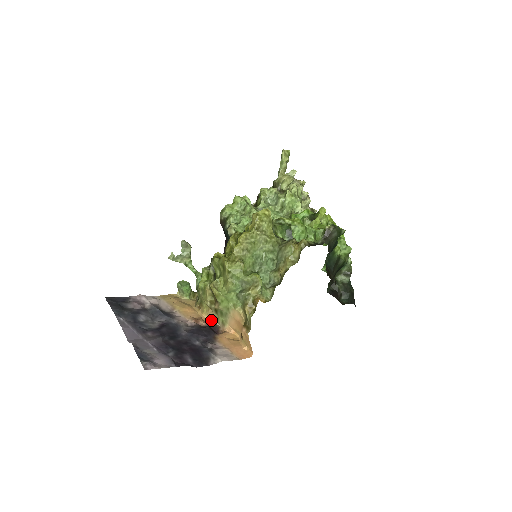
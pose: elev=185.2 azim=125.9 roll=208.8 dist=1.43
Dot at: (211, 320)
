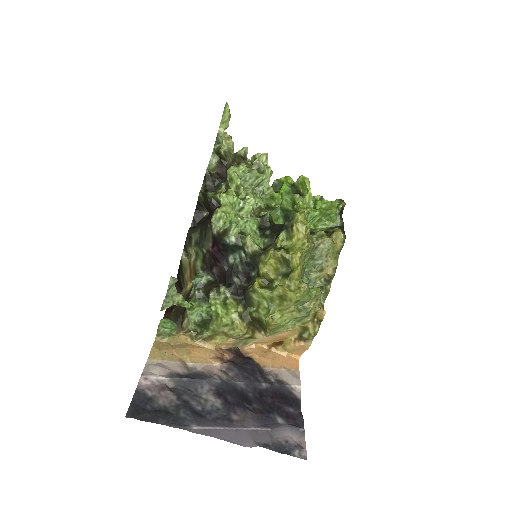
Dot at: (223, 346)
